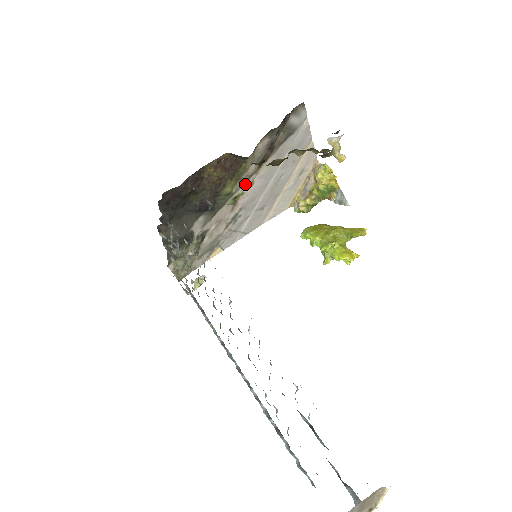
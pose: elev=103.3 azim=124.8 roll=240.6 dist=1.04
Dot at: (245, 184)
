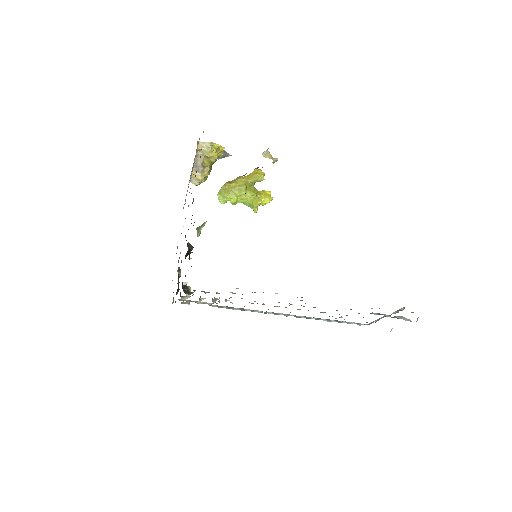
Dot at: occluded
